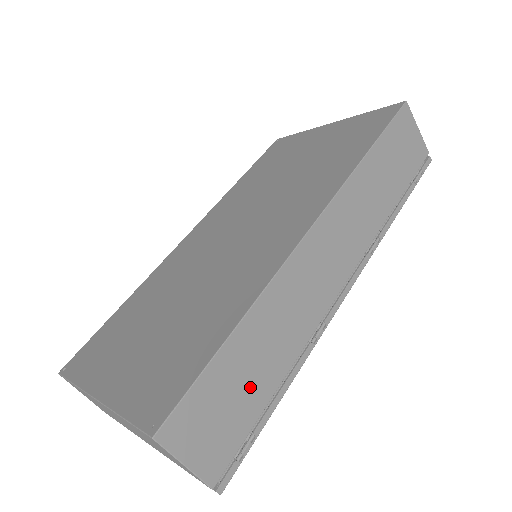
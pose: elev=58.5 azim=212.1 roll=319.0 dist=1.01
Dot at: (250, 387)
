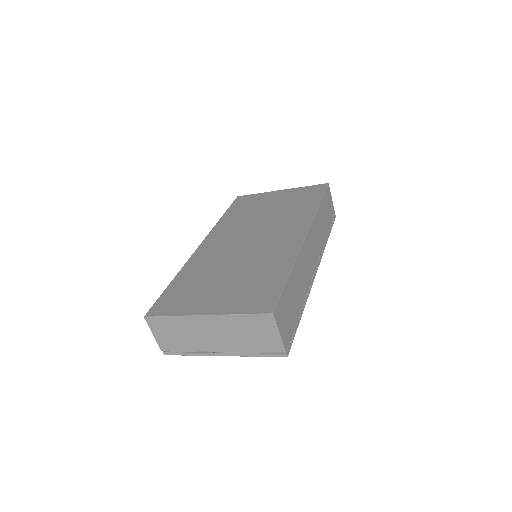
Dot at: (294, 306)
